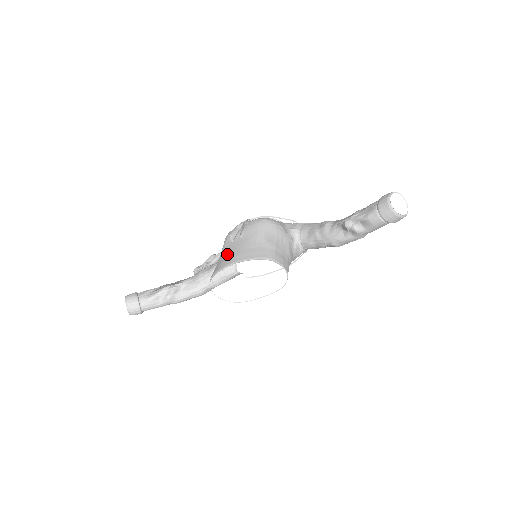
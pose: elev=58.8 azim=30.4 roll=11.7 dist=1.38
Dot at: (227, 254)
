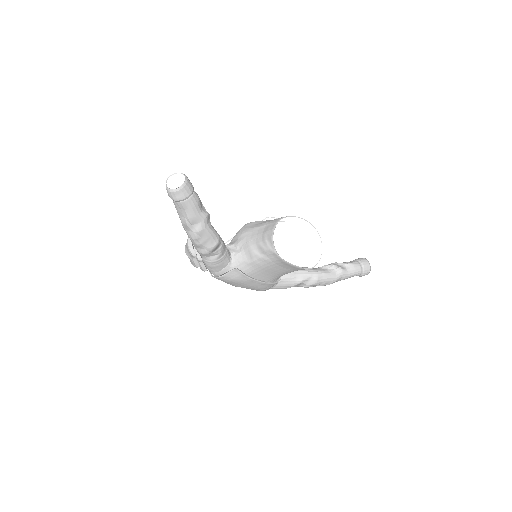
Dot at: occluded
